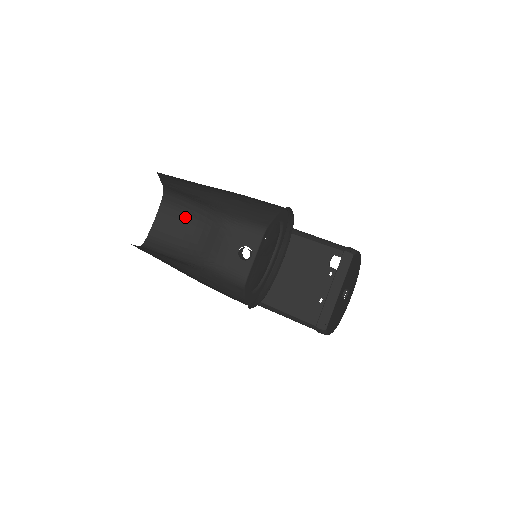
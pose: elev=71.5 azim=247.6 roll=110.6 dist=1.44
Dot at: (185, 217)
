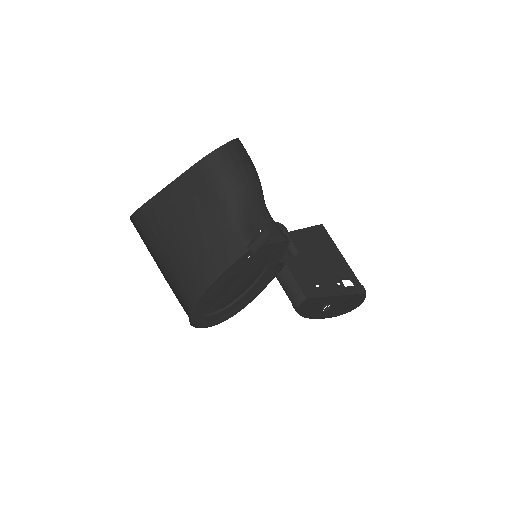
Dot at: (251, 164)
